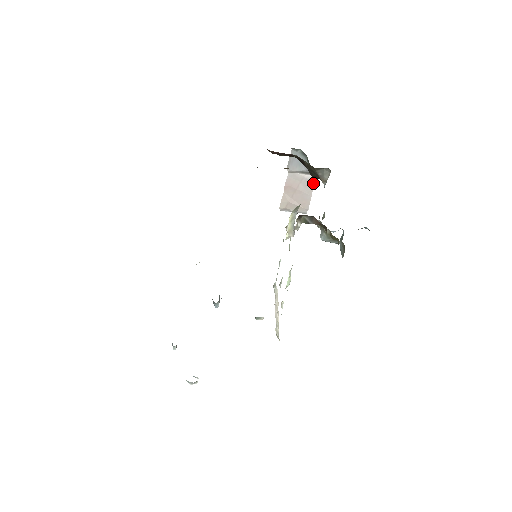
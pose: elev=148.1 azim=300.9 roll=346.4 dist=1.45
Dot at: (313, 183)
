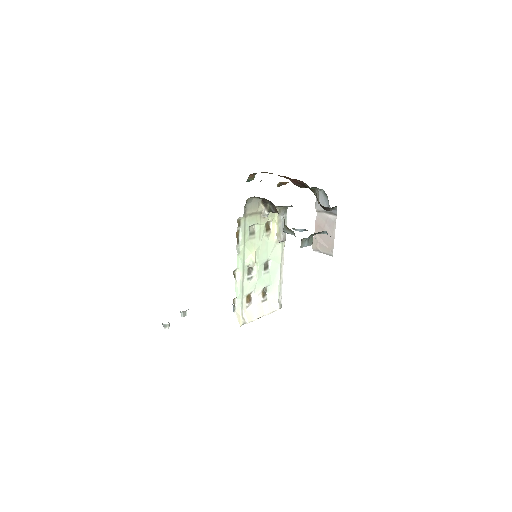
Dot at: (335, 223)
